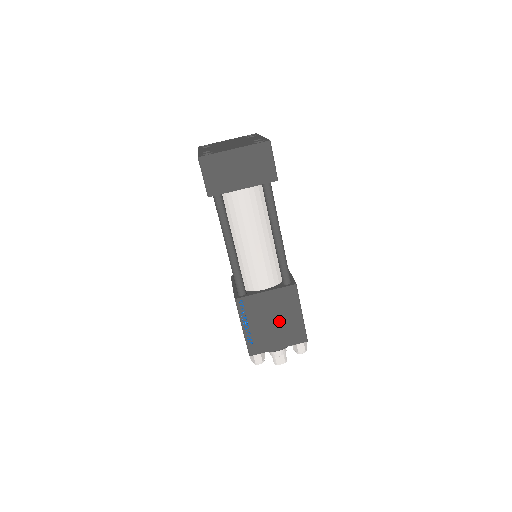
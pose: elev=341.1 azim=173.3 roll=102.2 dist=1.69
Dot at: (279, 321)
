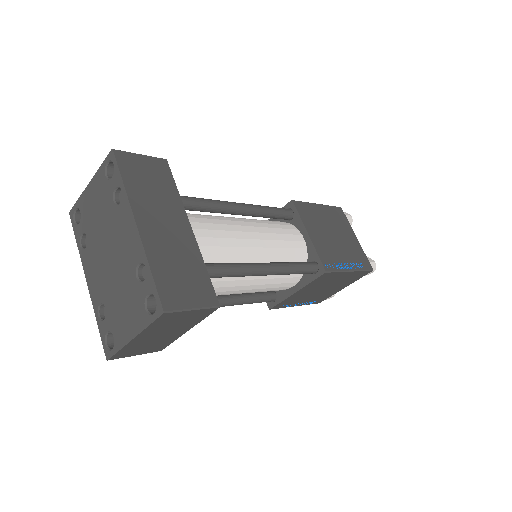
Dot at: (329, 286)
